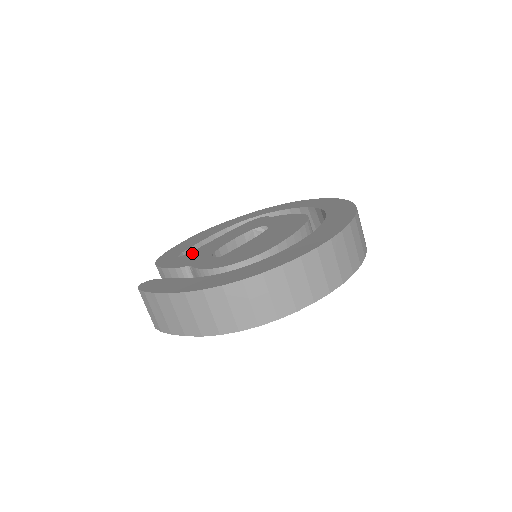
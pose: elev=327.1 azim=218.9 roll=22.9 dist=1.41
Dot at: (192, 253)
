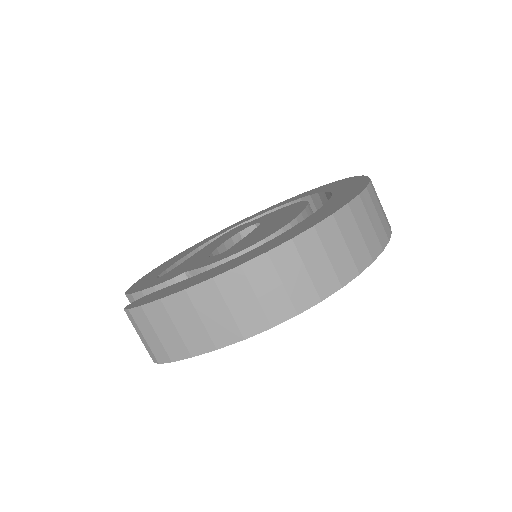
Dot at: (175, 269)
